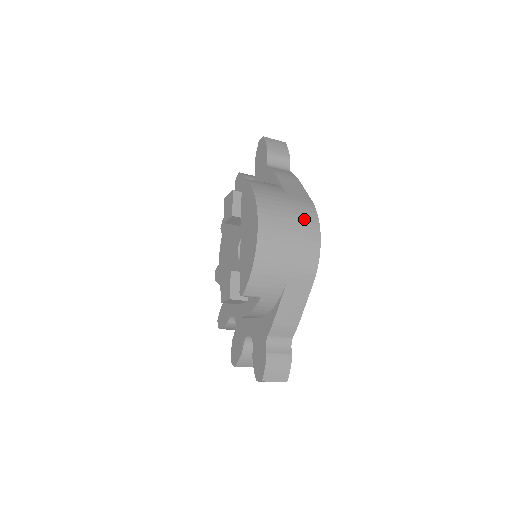
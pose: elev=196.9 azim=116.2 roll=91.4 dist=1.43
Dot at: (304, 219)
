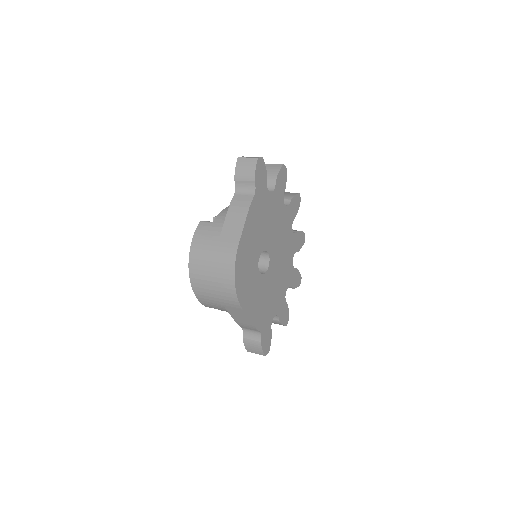
Dot at: (222, 266)
